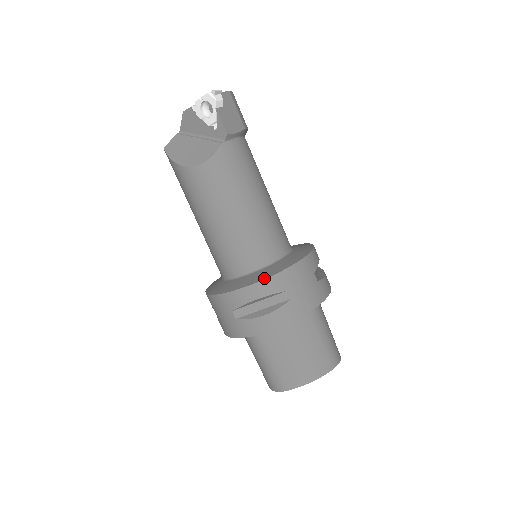
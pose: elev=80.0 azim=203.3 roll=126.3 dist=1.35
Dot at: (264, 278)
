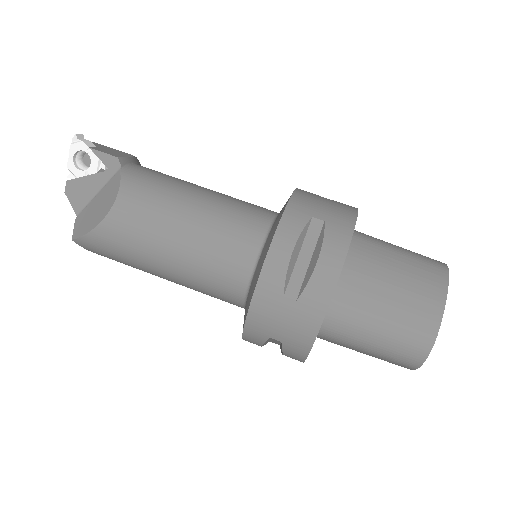
Dot at: (277, 225)
